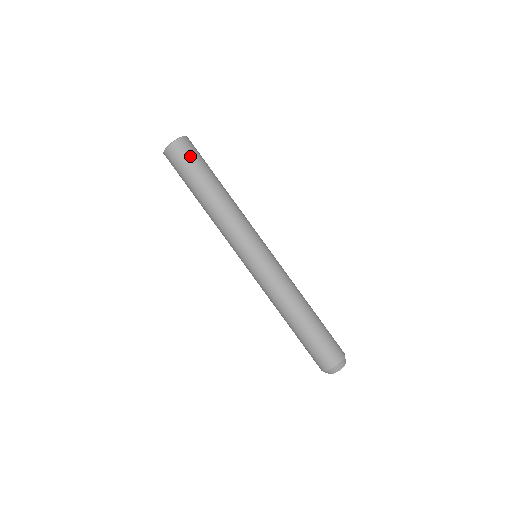
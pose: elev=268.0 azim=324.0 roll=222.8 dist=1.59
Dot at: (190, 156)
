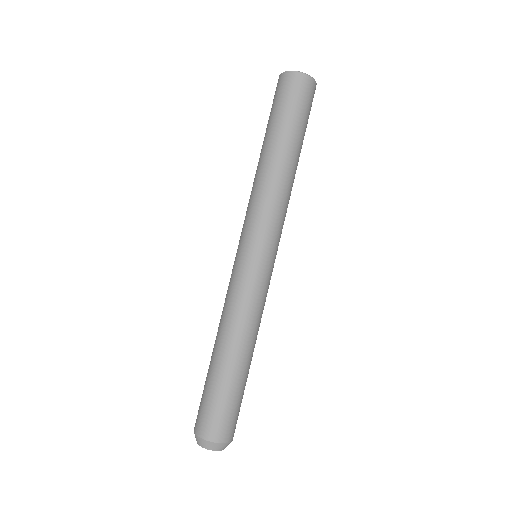
Dot at: (289, 98)
